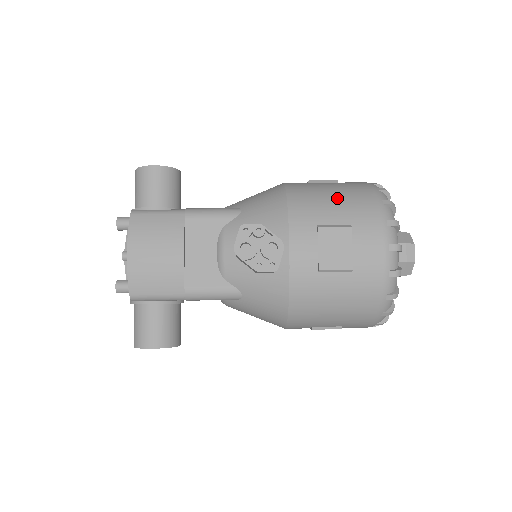
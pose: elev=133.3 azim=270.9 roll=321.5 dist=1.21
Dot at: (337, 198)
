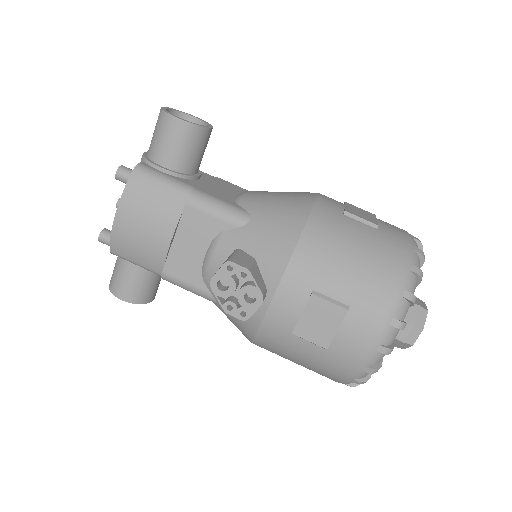
Dot at: (355, 264)
